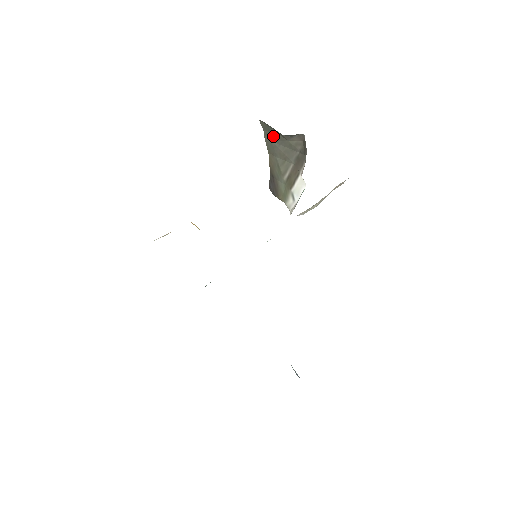
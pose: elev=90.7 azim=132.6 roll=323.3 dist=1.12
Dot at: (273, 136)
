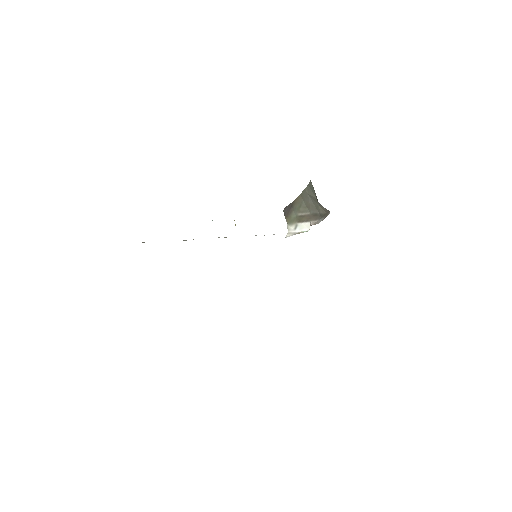
Dot at: (311, 194)
